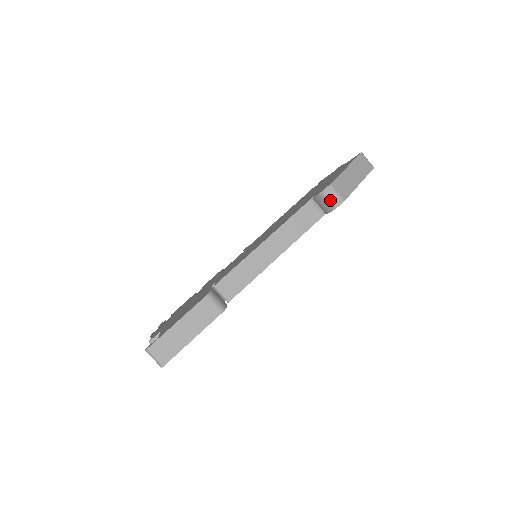
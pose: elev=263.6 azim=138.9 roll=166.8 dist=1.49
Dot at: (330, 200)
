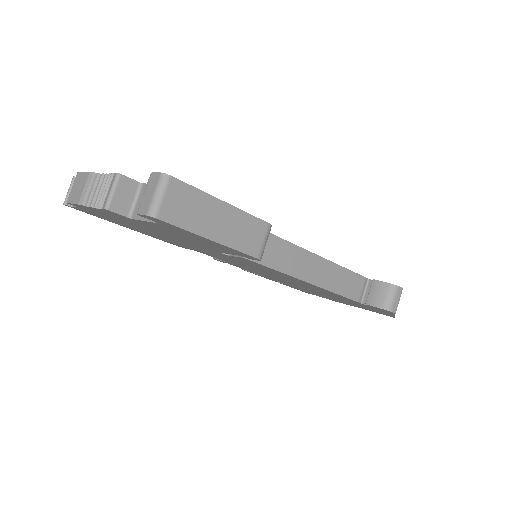
Dot at: (392, 299)
